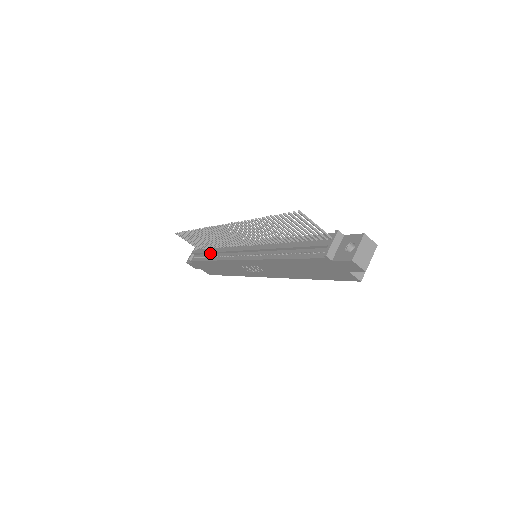
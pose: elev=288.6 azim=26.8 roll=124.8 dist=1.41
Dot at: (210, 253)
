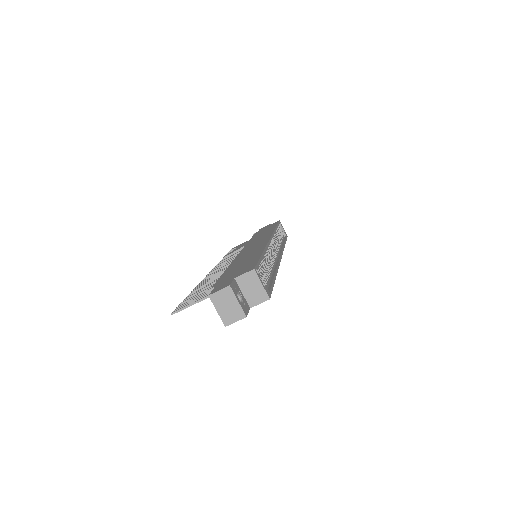
Dot at: occluded
